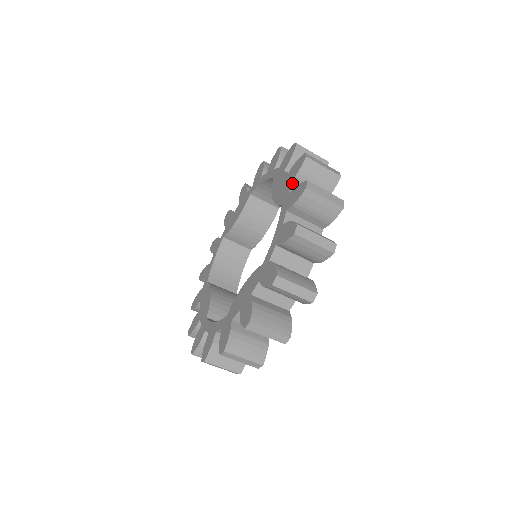
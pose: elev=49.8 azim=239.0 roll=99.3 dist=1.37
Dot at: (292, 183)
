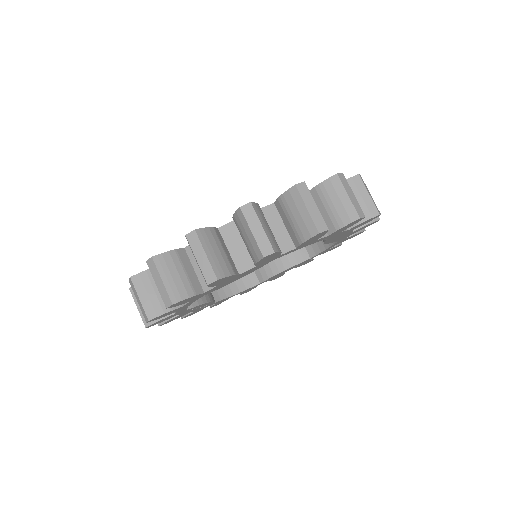
Dot at: occluded
